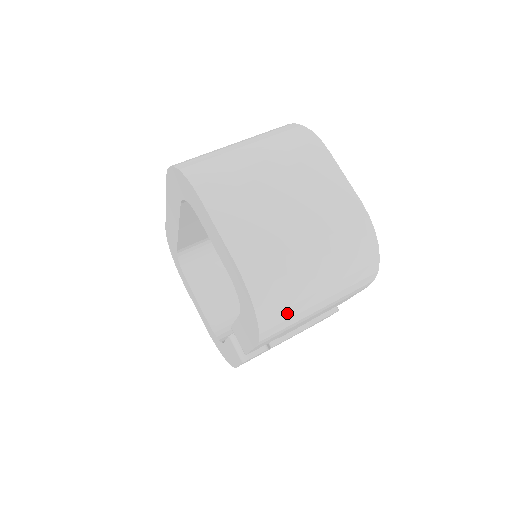
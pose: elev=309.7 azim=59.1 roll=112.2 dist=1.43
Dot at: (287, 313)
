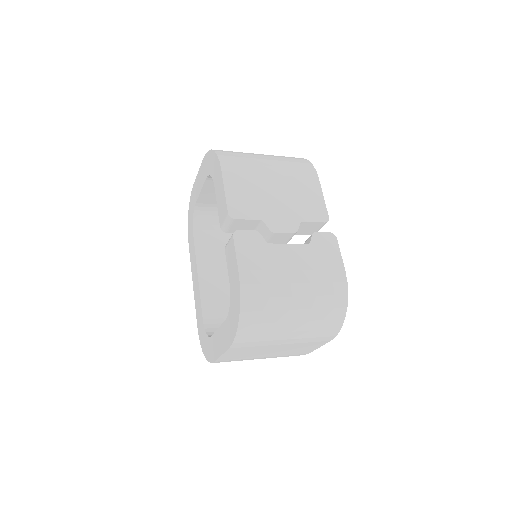
Dot at: (237, 155)
